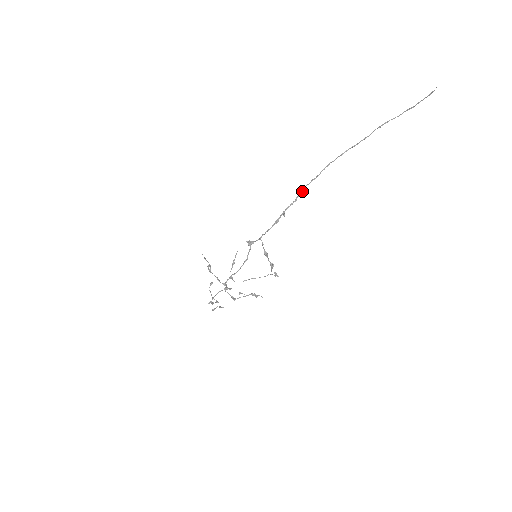
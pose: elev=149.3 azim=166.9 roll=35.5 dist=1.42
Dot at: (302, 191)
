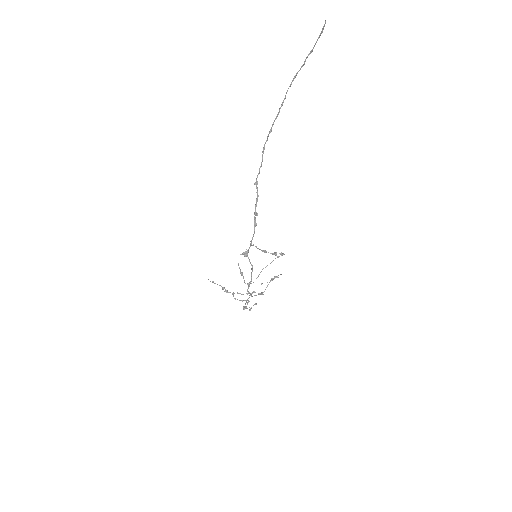
Dot at: (257, 184)
